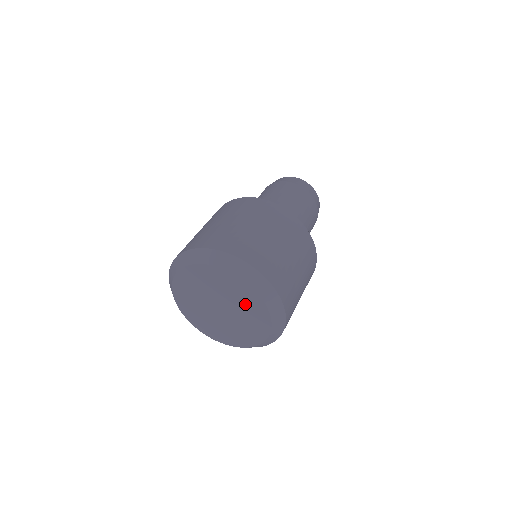
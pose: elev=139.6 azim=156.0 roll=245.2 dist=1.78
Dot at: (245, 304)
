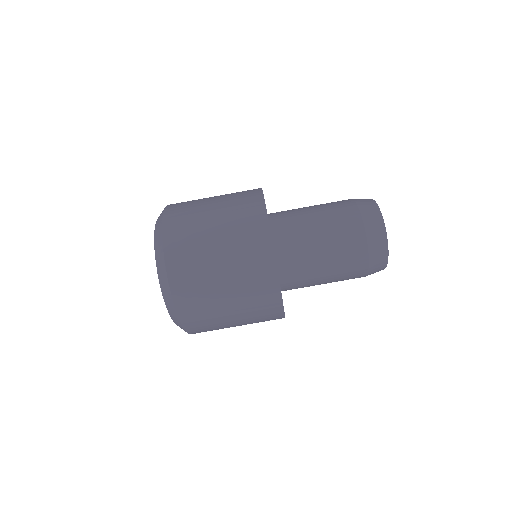
Dot at: occluded
